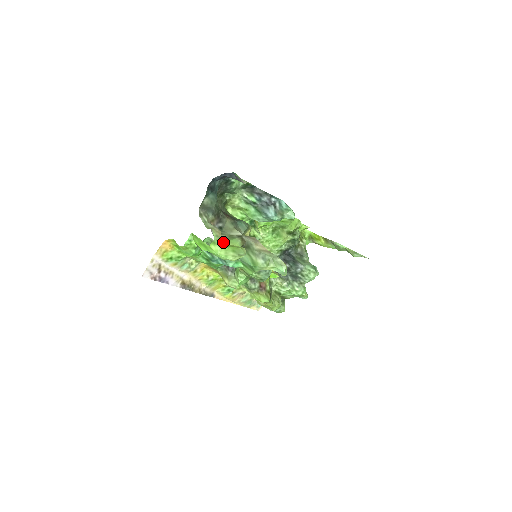
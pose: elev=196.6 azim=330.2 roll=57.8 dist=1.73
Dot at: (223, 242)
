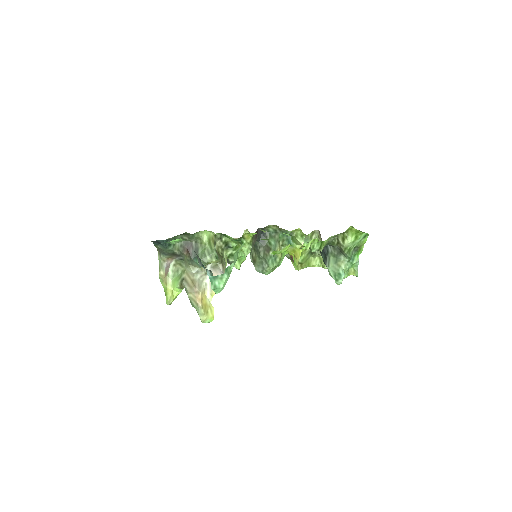
Dot at: (164, 285)
